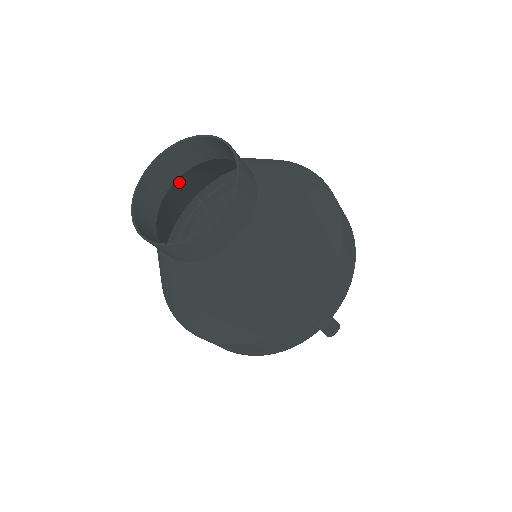
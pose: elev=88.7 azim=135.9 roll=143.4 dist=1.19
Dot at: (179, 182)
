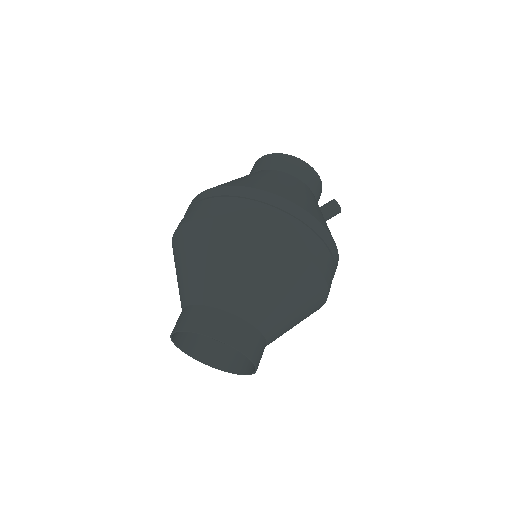
Dot at: occluded
